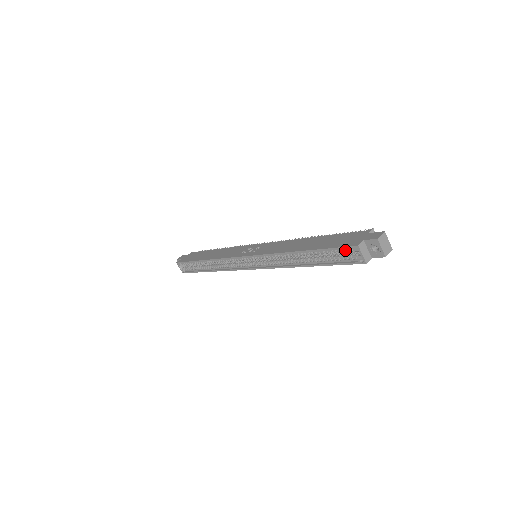
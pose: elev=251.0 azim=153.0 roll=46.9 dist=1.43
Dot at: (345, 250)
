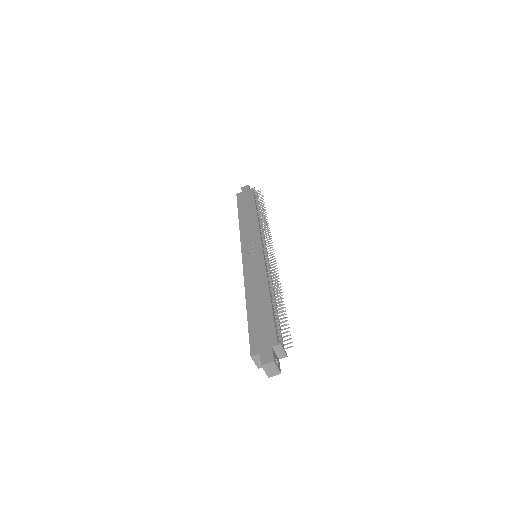
Dot at: occluded
